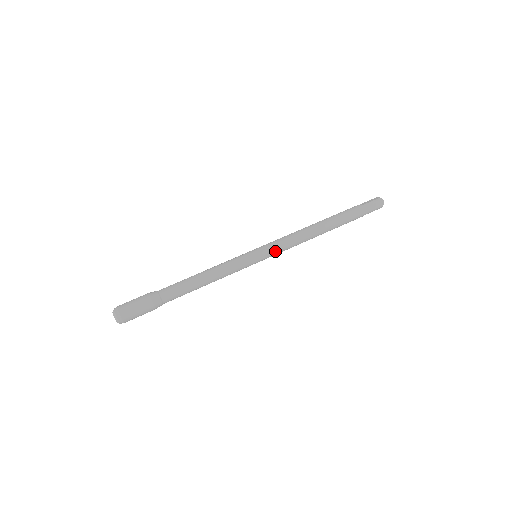
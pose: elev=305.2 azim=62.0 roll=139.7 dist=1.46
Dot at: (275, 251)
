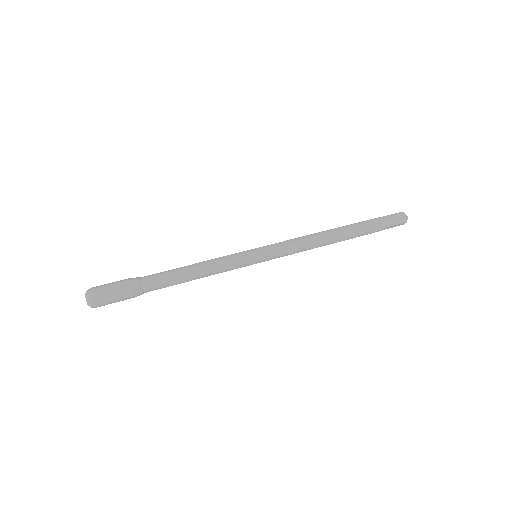
Dot at: (277, 250)
